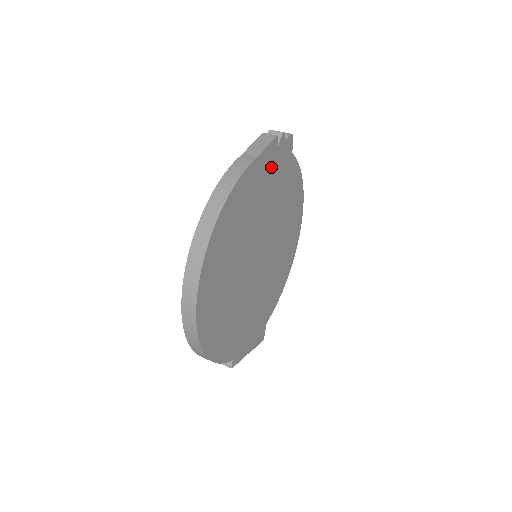
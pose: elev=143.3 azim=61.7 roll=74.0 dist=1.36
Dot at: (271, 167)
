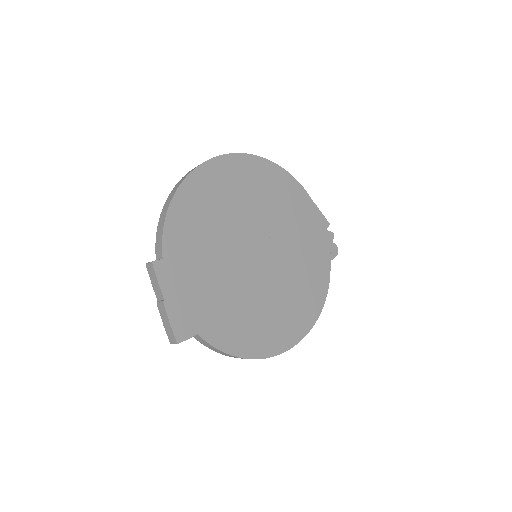
Dot at: (314, 228)
